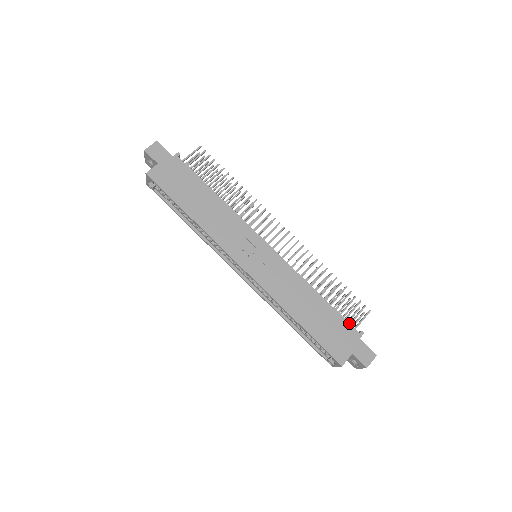
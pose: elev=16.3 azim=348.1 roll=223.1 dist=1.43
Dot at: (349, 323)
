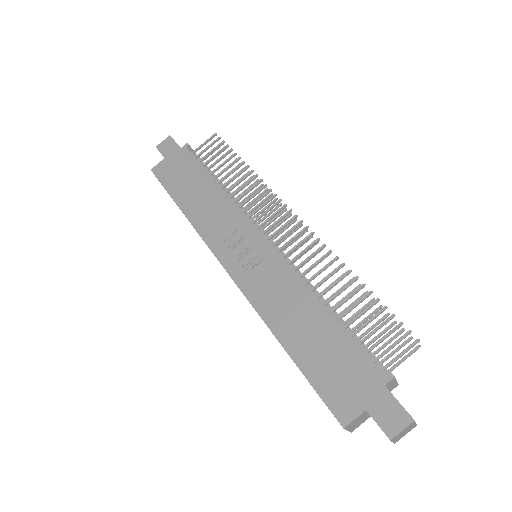
Dot at: (369, 357)
